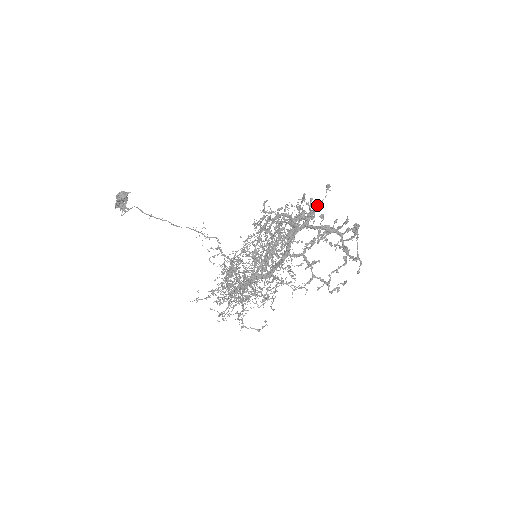
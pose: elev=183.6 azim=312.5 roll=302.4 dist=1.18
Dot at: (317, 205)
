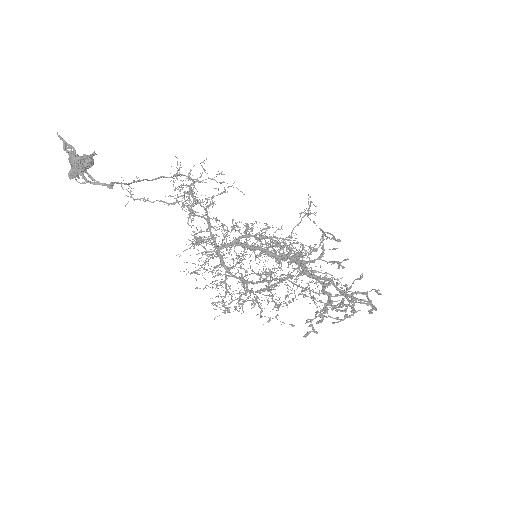
Dot at: occluded
